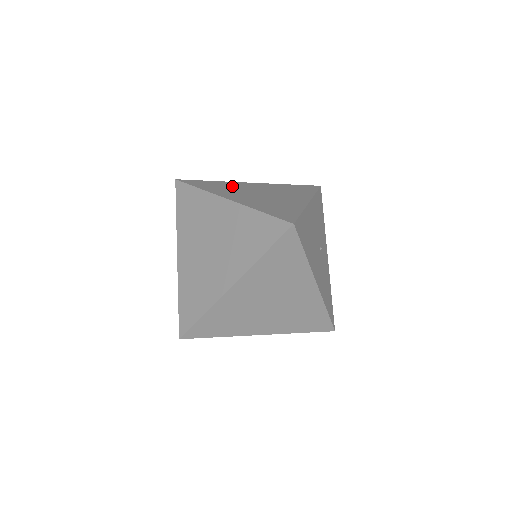
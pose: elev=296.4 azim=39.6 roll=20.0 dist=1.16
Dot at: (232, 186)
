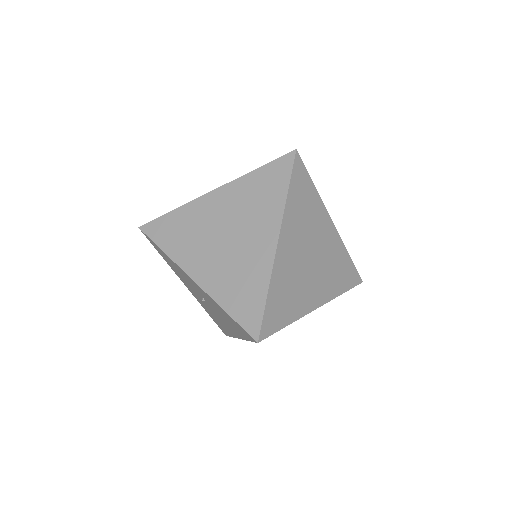
Dot at: occluded
